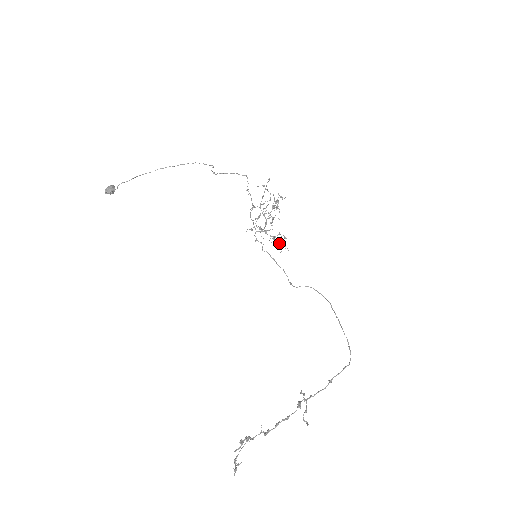
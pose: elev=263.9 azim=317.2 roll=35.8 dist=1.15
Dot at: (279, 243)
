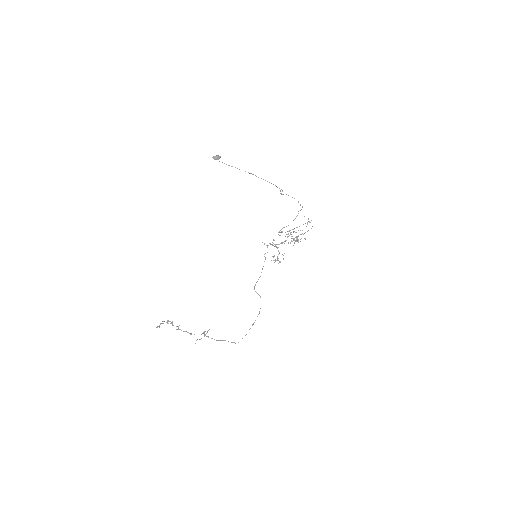
Dot at: occluded
